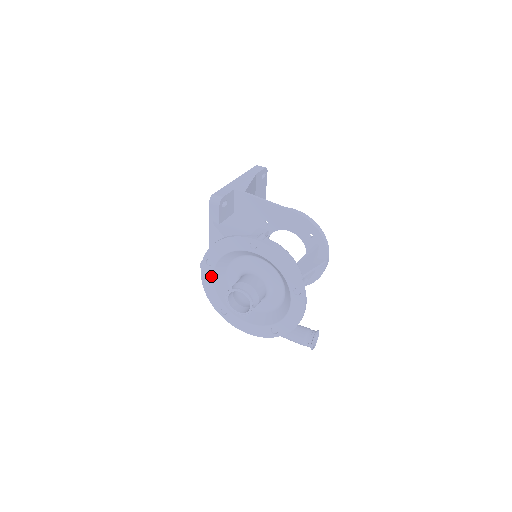
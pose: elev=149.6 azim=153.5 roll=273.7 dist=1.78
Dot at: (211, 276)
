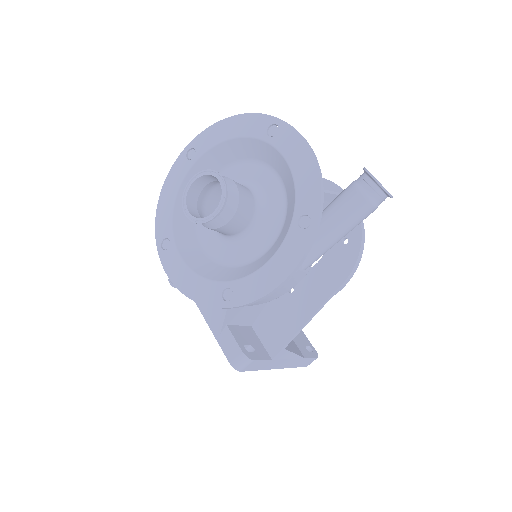
Dot at: (179, 260)
